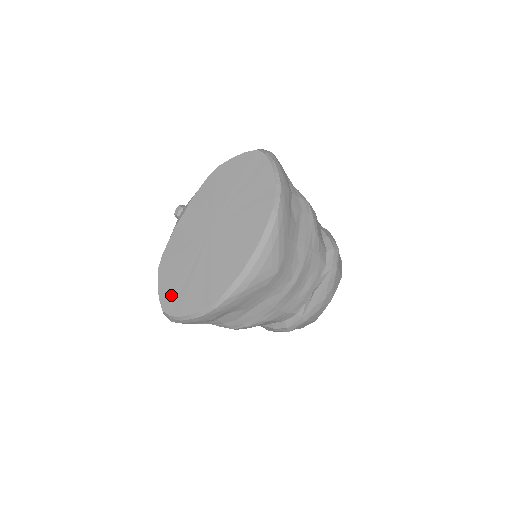
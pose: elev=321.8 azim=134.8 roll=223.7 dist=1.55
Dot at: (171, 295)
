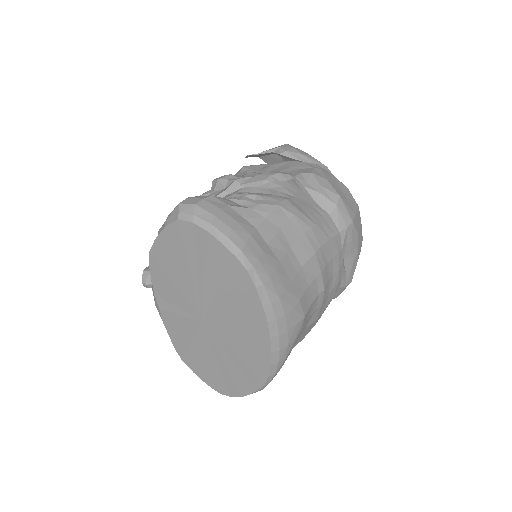
Dot at: (217, 382)
